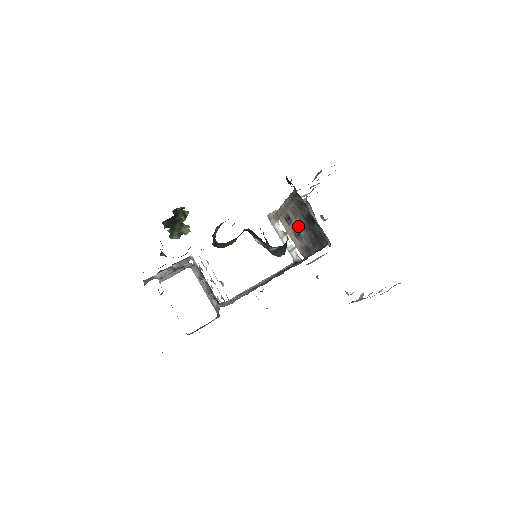
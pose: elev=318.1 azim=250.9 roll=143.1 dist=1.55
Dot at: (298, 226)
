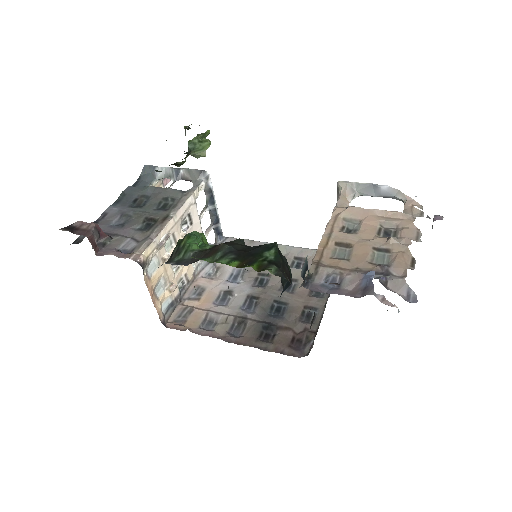
Dot at: occluded
